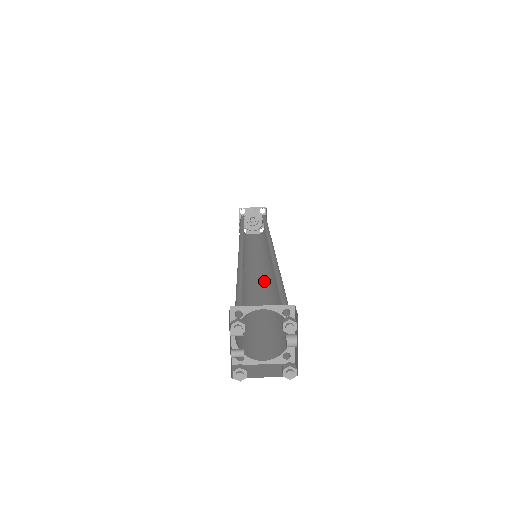
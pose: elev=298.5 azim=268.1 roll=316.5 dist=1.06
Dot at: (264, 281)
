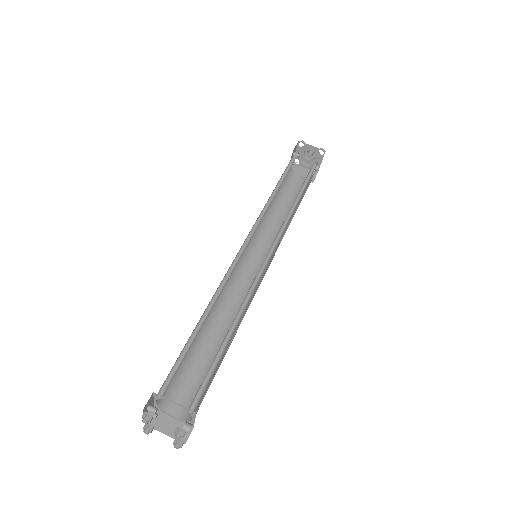
Dot at: (247, 290)
